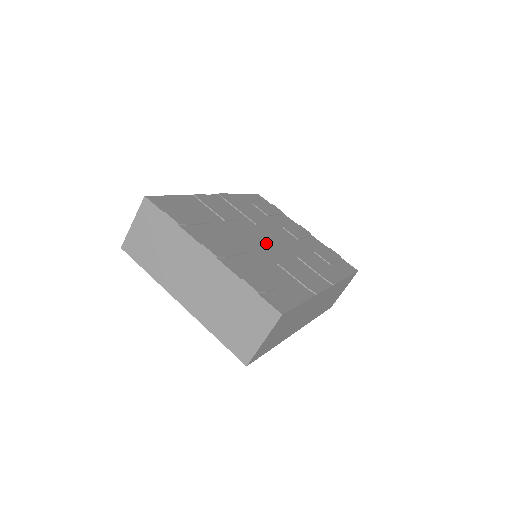
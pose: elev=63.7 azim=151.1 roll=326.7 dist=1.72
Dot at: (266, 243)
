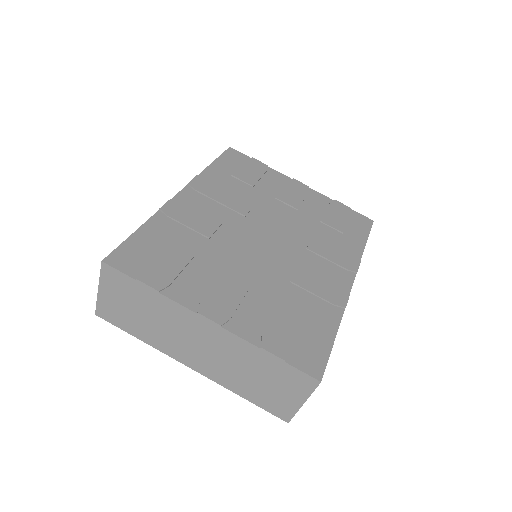
Dot at: (266, 247)
